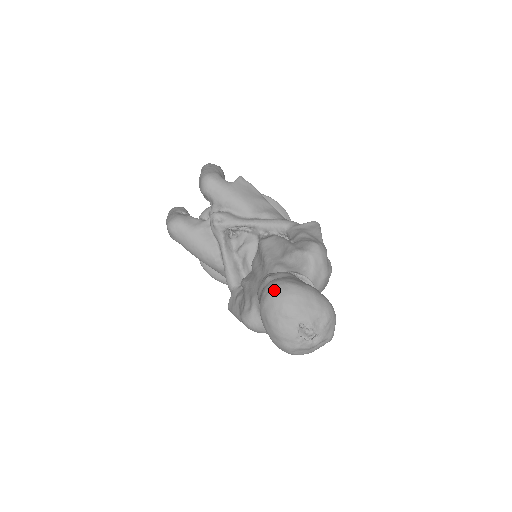
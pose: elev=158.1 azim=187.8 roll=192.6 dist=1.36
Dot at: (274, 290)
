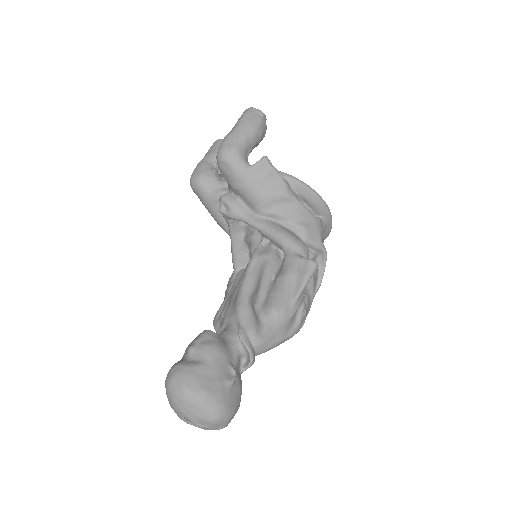
Dot at: (170, 382)
